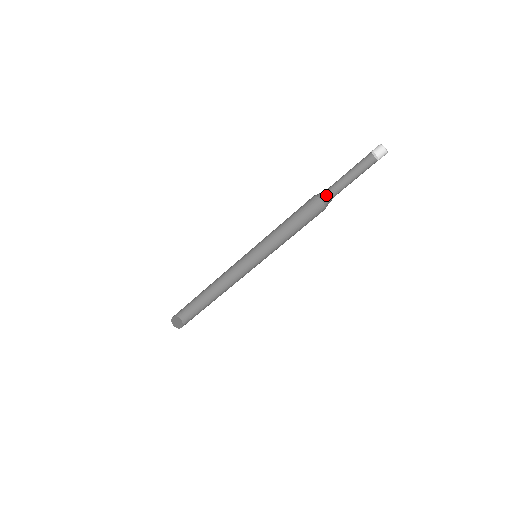
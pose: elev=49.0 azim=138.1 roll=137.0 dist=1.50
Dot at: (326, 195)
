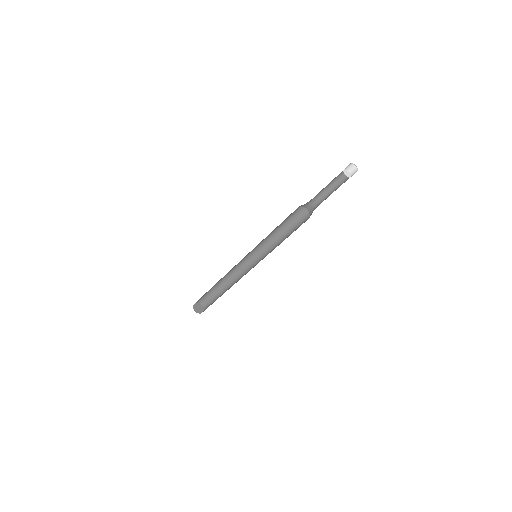
Dot at: (312, 208)
